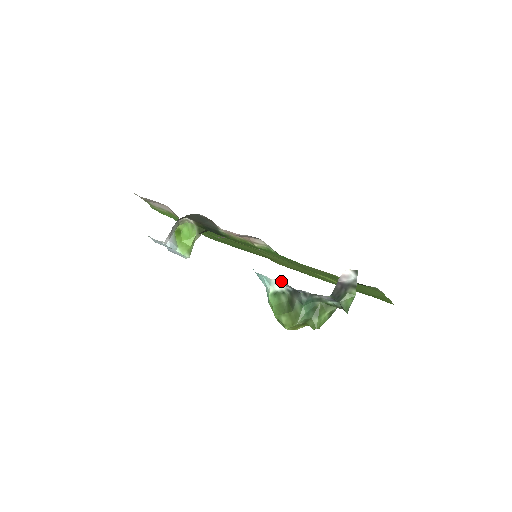
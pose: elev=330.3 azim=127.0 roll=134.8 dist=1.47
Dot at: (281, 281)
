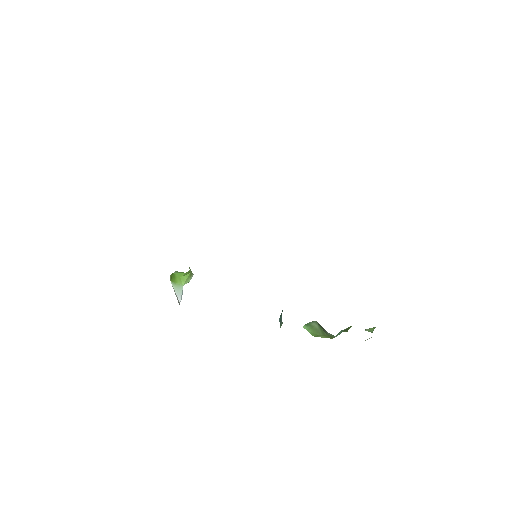
Dot at: occluded
